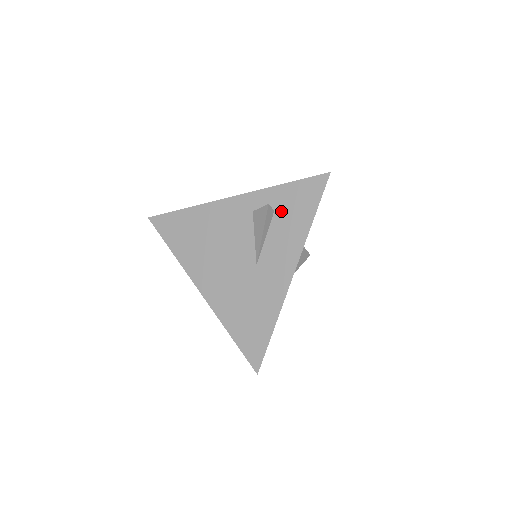
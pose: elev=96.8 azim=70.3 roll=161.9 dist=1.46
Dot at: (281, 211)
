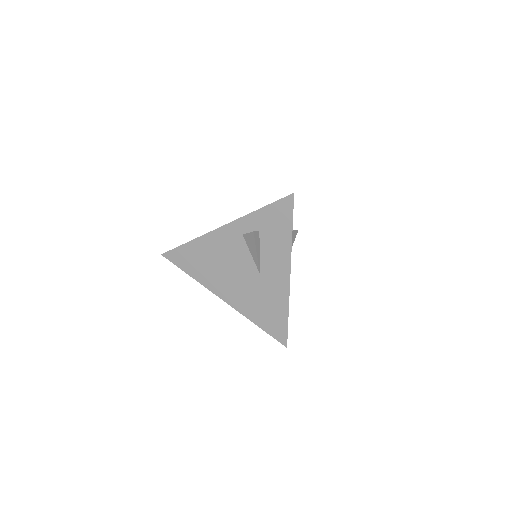
Dot at: (265, 230)
